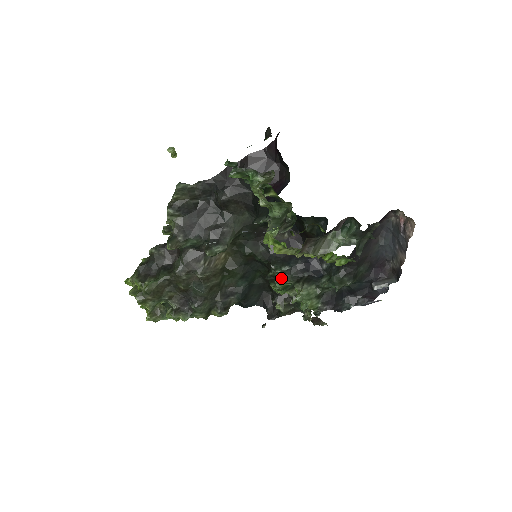
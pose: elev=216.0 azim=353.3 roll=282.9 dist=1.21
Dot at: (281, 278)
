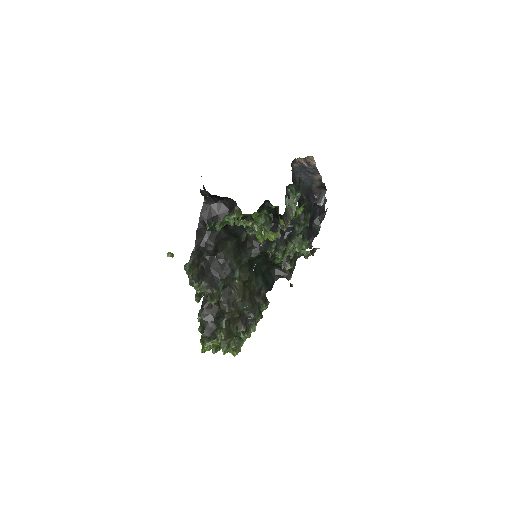
Dot at: (277, 252)
